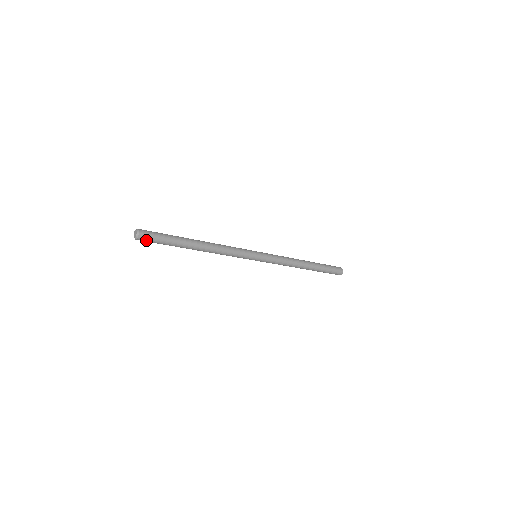
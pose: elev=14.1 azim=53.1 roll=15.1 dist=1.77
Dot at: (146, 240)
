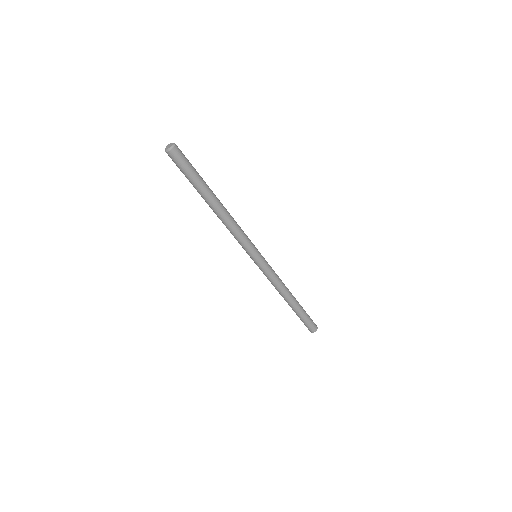
Dot at: (179, 156)
